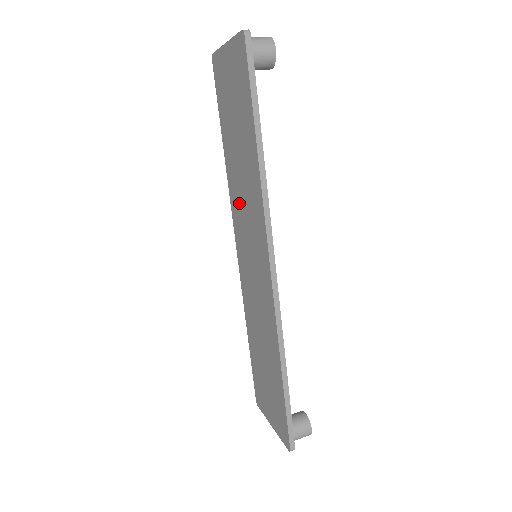
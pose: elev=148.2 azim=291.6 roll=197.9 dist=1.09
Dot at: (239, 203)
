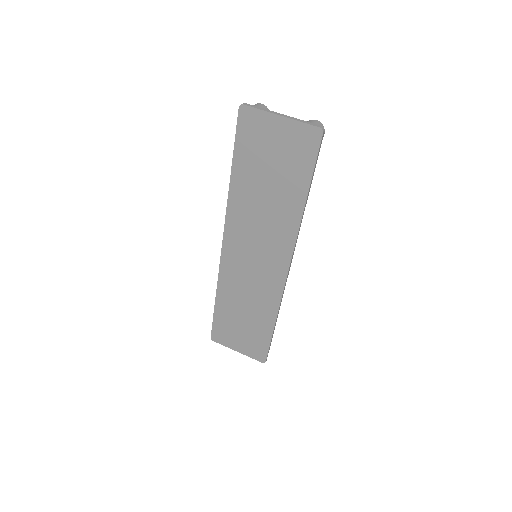
Dot at: (248, 221)
